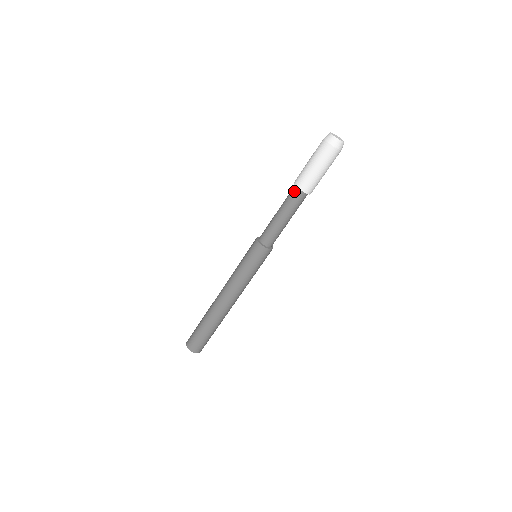
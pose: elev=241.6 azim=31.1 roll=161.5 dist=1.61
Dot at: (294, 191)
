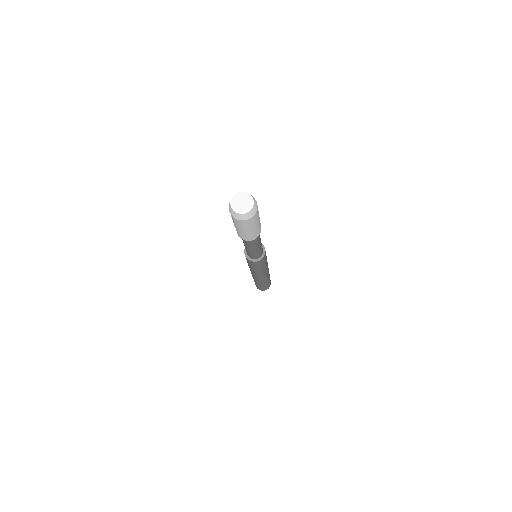
Dot at: occluded
